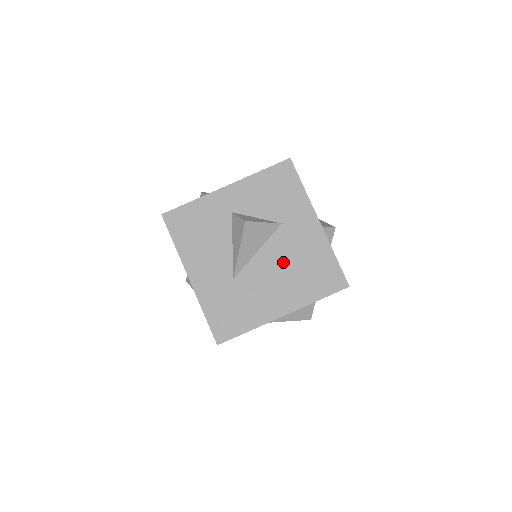
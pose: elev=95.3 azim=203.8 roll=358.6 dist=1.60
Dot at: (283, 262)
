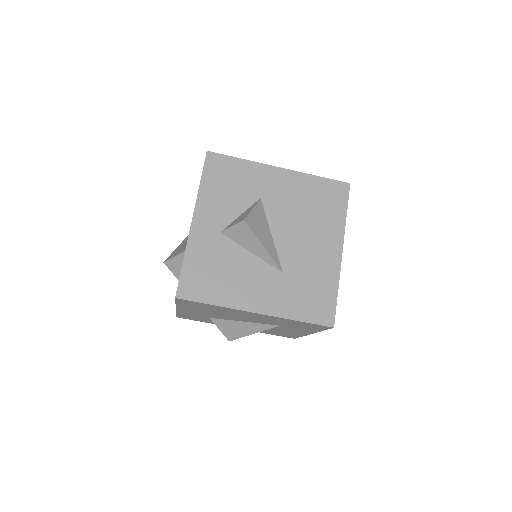
Dot at: (295, 220)
